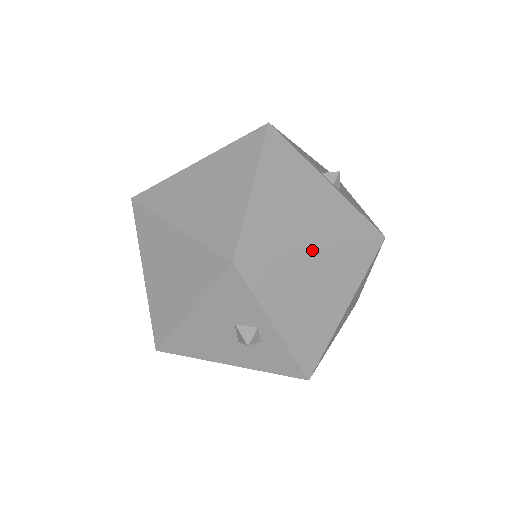
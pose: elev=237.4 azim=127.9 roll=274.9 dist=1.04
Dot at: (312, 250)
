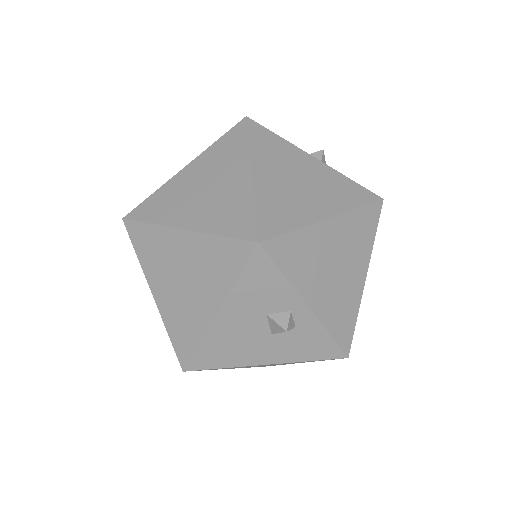
Dot at: (326, 220)
